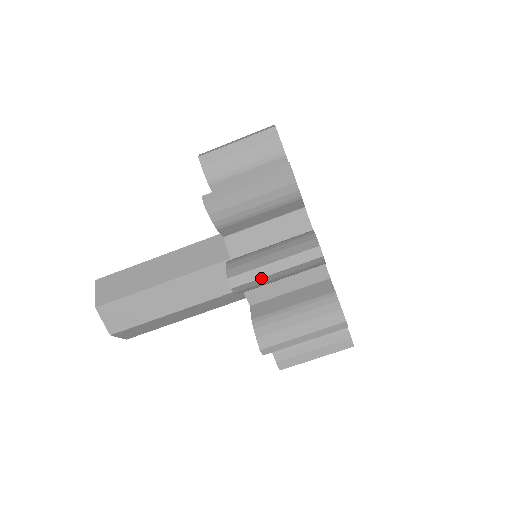
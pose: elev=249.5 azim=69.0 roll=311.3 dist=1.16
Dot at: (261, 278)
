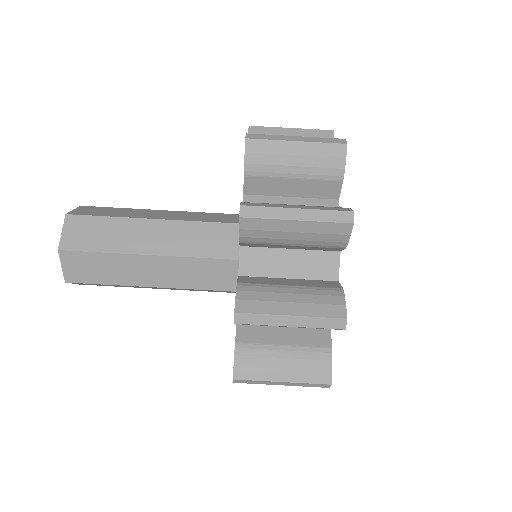
Dot at: (271, 325)
